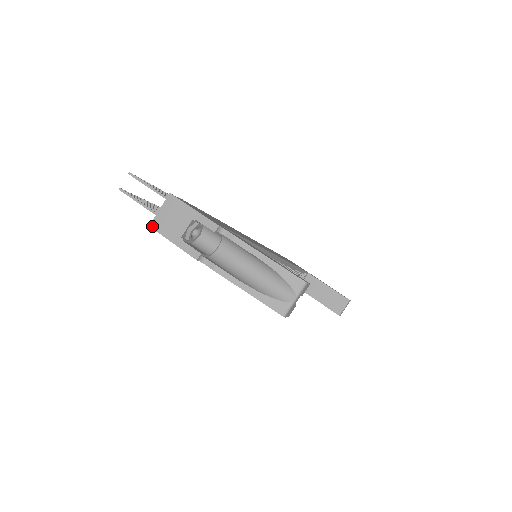
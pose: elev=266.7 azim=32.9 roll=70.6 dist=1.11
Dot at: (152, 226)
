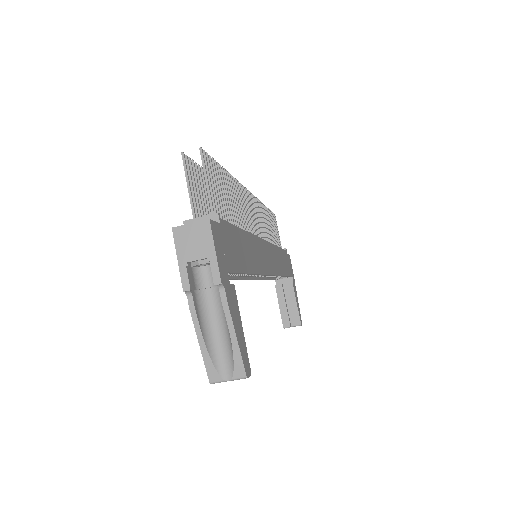
Dot at: (174, 230)
